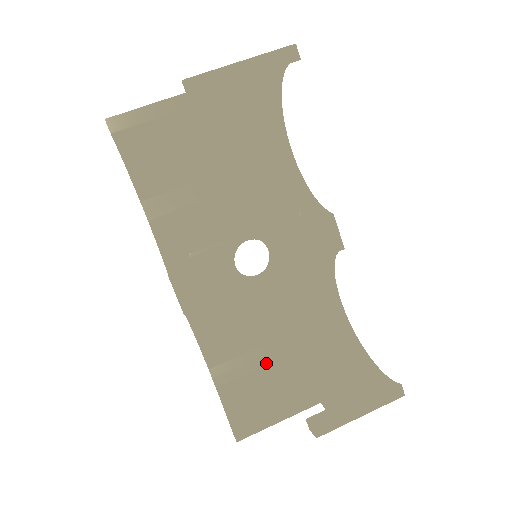
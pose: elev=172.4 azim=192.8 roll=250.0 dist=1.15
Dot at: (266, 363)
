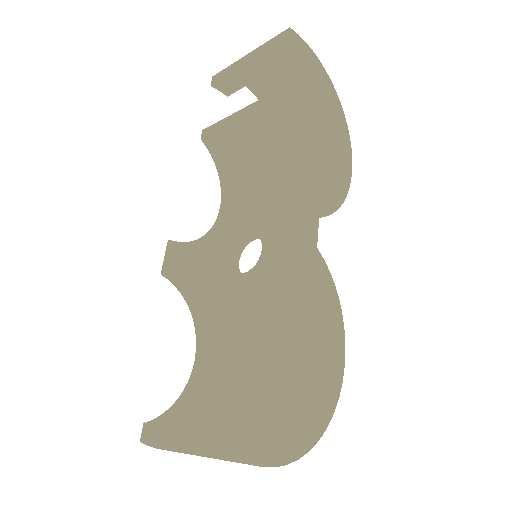
Dot at: (228, 390)
